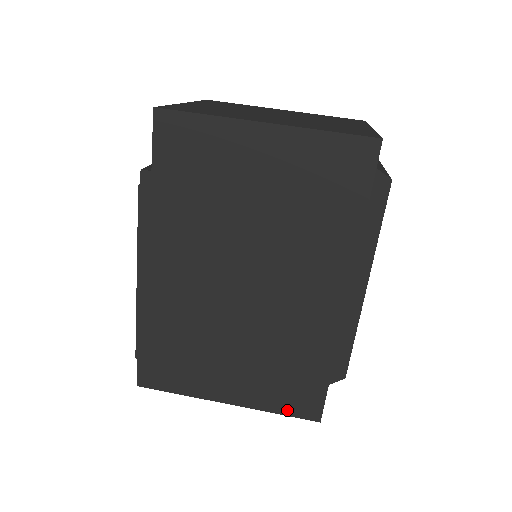
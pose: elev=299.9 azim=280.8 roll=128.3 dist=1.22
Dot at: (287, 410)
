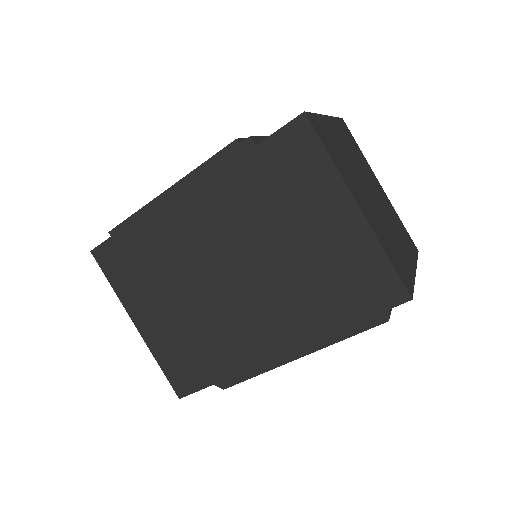
Dot at: (168, 370)
